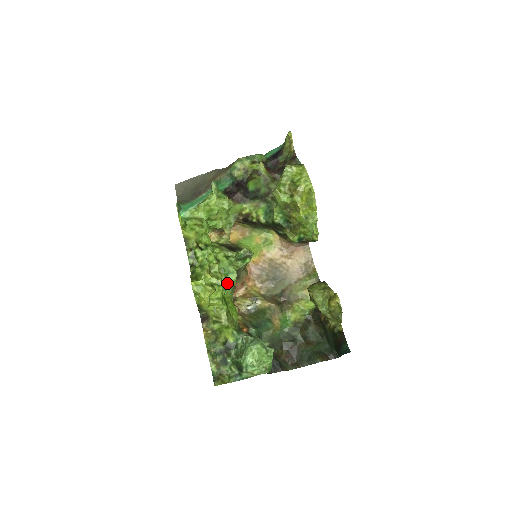
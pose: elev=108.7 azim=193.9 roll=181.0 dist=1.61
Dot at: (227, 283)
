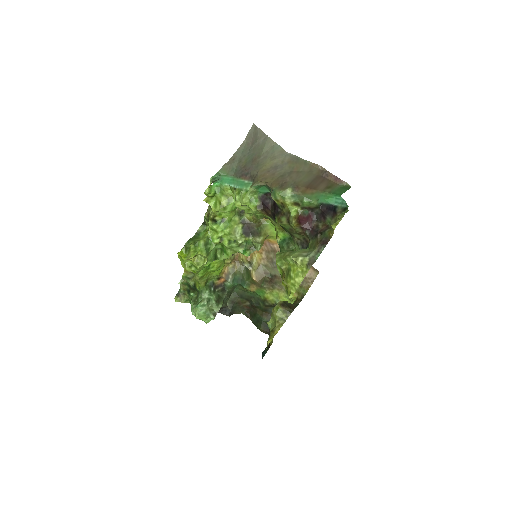
Dot at: (221, 255)
